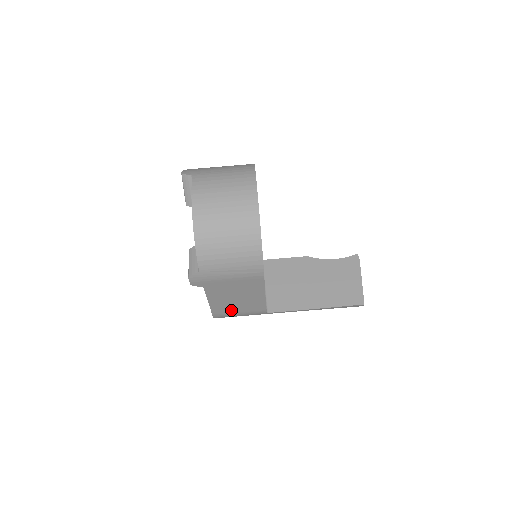
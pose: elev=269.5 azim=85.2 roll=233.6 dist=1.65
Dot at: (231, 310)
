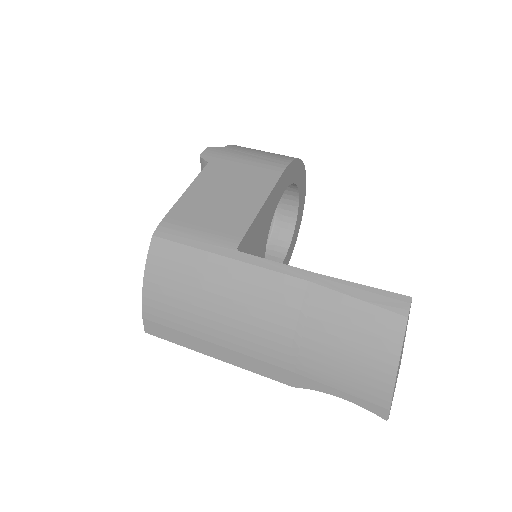
Dot at: (197, 218)
